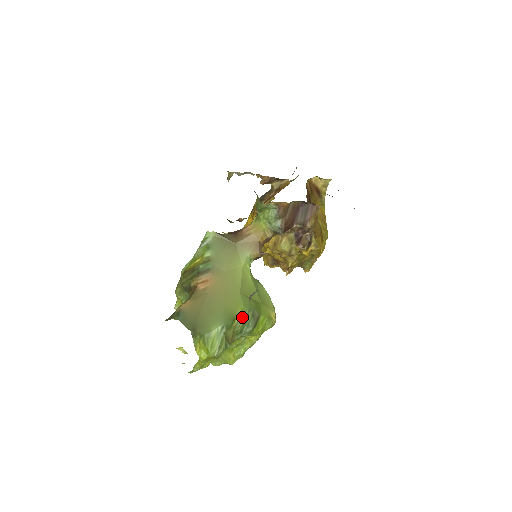
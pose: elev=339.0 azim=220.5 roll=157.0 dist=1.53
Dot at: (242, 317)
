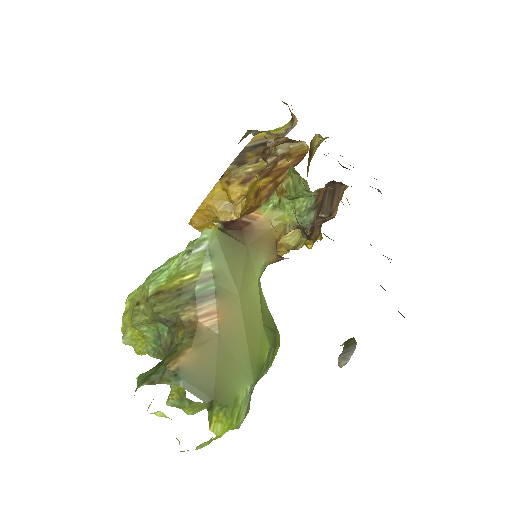
Dot at: occluded
